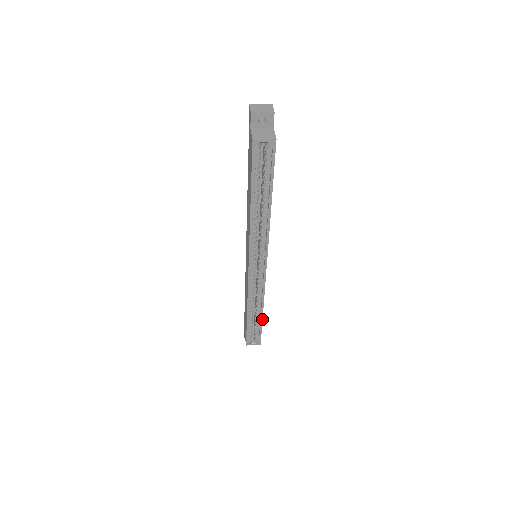
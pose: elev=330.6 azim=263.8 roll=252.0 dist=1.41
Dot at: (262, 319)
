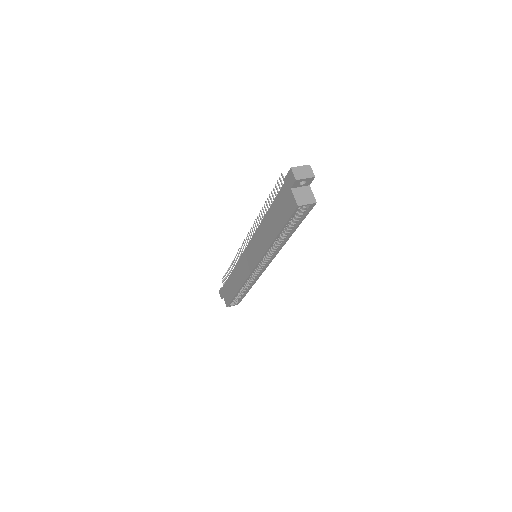
Dot at: (247, 292)
